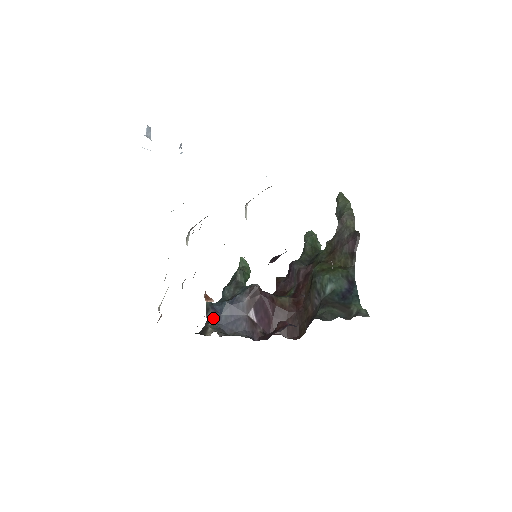
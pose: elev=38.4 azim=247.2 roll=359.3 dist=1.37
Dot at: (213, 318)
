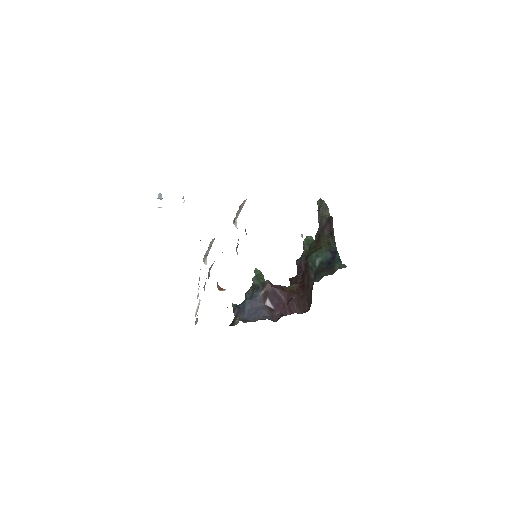
Dot at: (239, 314)
